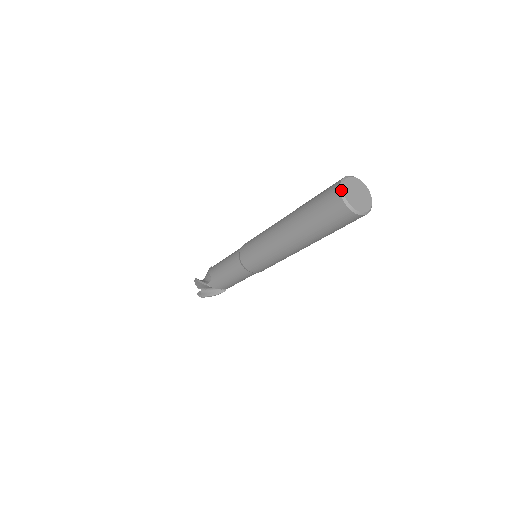
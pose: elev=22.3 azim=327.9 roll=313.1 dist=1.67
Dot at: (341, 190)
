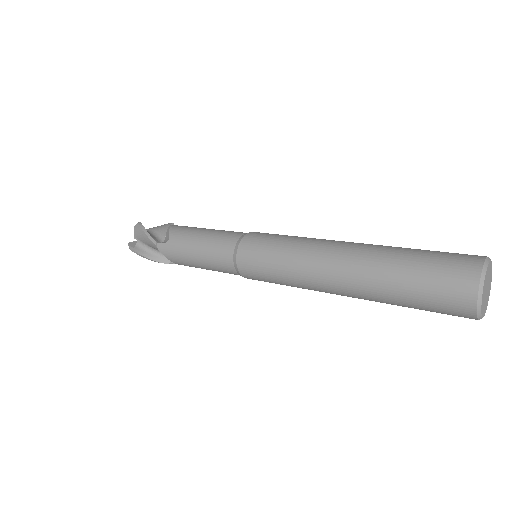
Dot at: (479, 317)
